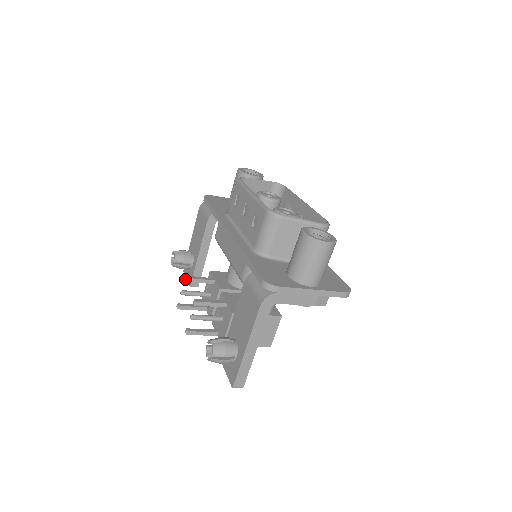
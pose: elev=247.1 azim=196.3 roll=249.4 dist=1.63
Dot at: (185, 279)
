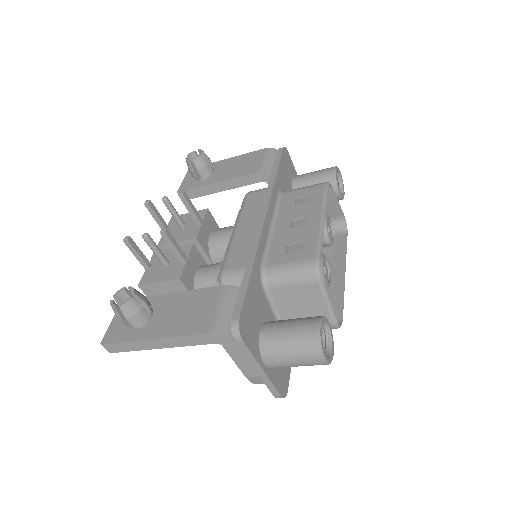
Dot at: (181, 194)
